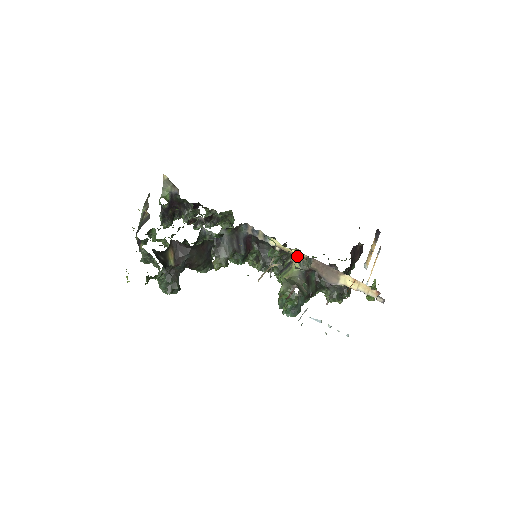
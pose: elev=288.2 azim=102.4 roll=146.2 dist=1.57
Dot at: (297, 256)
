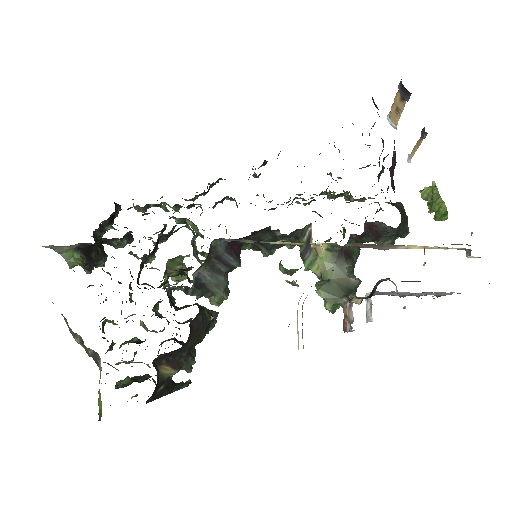
Dot at: (320, 245)
